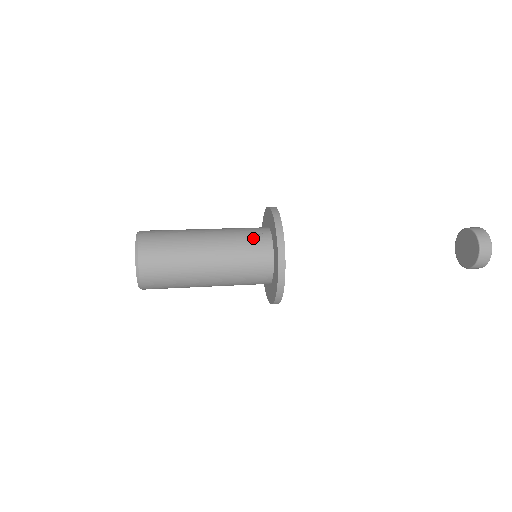
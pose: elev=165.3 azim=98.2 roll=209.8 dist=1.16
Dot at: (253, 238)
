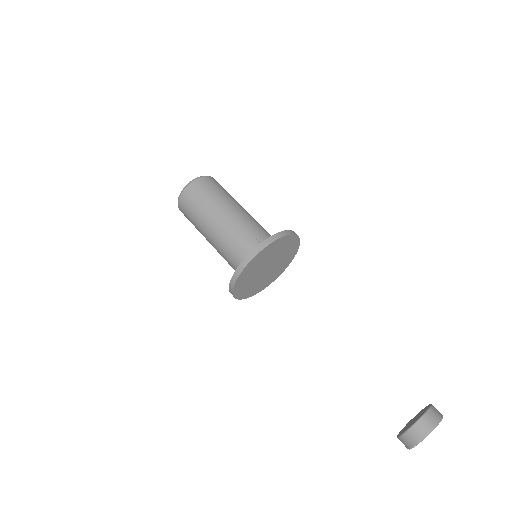
Dot at: (254, 238)
